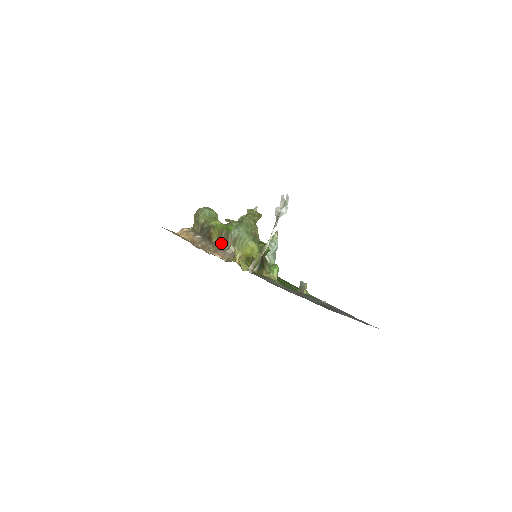
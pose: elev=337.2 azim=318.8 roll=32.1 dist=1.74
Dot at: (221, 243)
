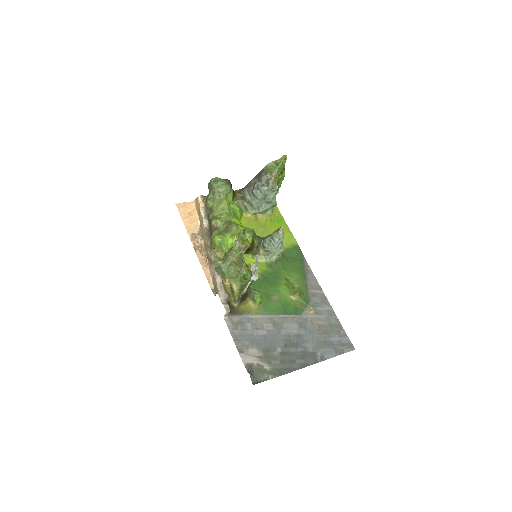
Dot at: occluded
